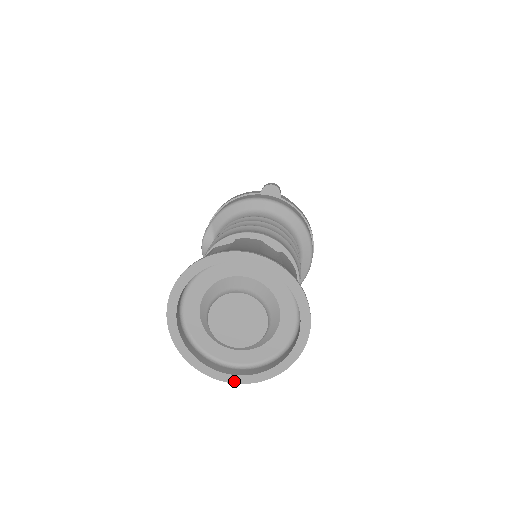
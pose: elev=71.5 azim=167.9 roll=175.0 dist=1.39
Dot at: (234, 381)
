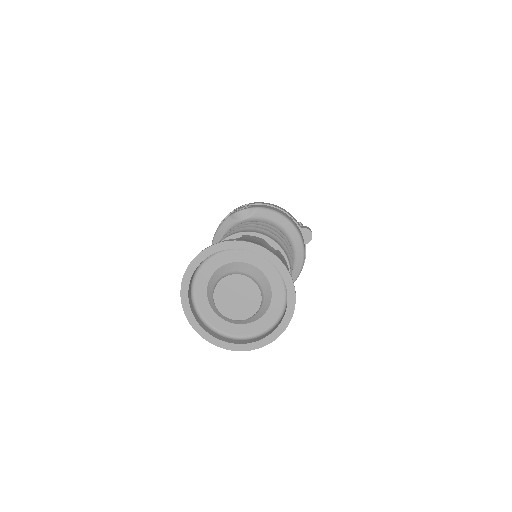
Dot at: (190, 320)
